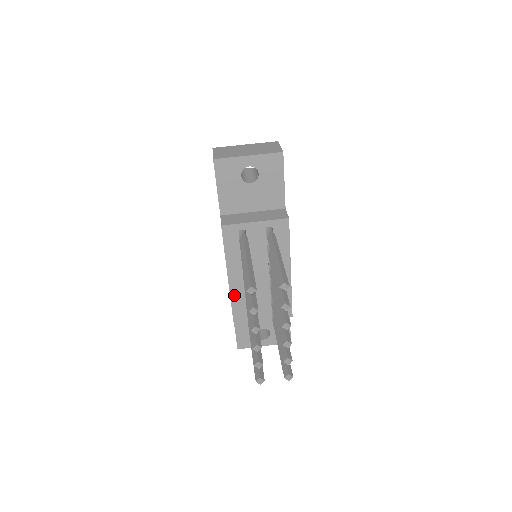
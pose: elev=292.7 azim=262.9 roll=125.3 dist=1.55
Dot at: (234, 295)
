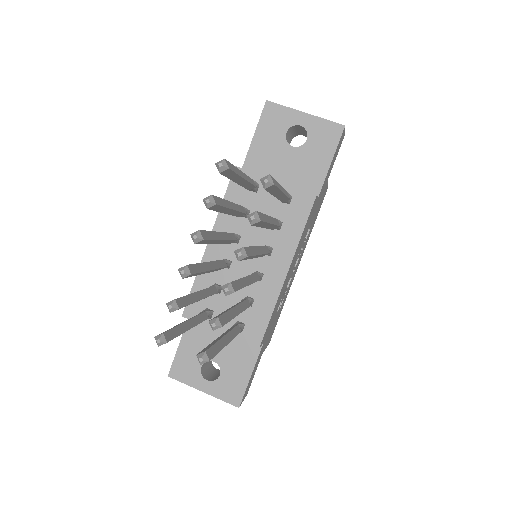
Dot at: occluded
